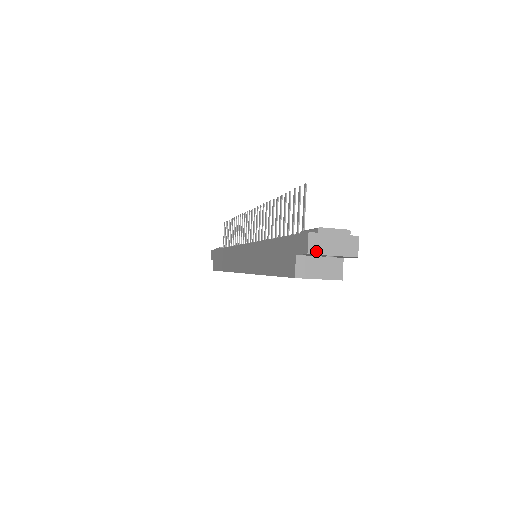
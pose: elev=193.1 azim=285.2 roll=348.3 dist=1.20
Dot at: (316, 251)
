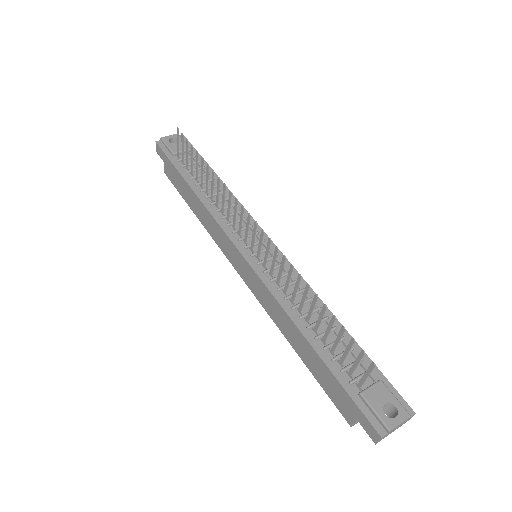
Dot at: occluded
